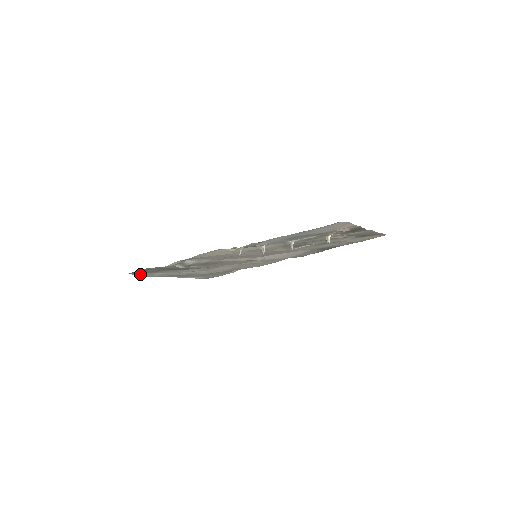
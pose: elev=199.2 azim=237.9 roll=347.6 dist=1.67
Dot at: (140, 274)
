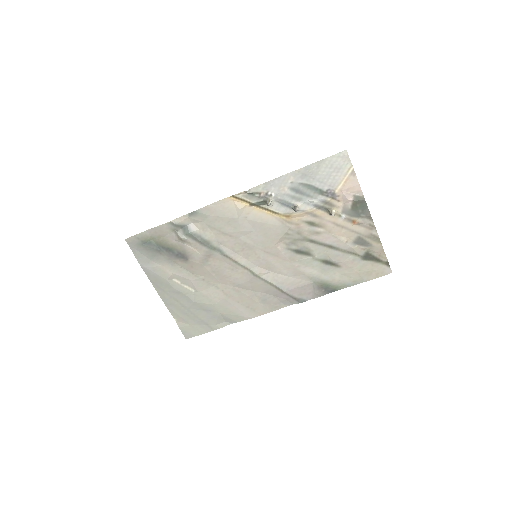
Dot at: (136, 252)
